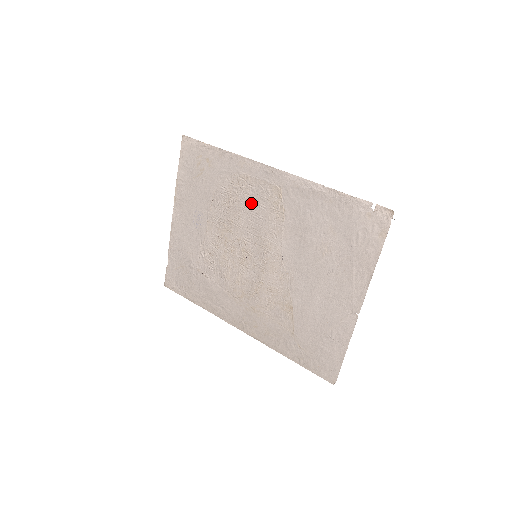
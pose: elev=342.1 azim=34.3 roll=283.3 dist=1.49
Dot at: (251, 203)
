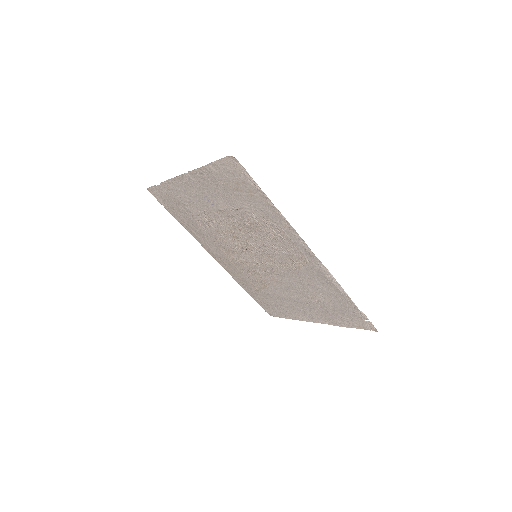
Dot at: (275, 242)
